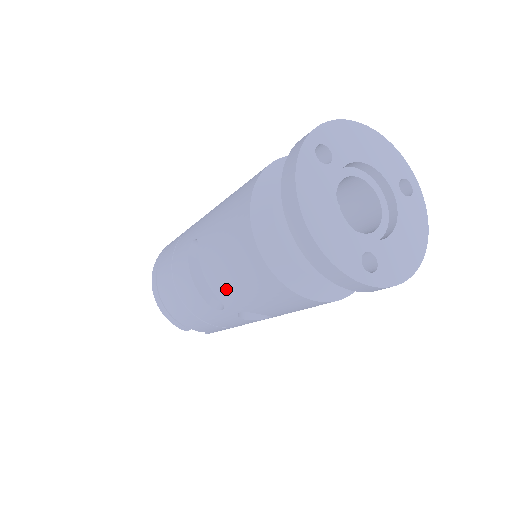
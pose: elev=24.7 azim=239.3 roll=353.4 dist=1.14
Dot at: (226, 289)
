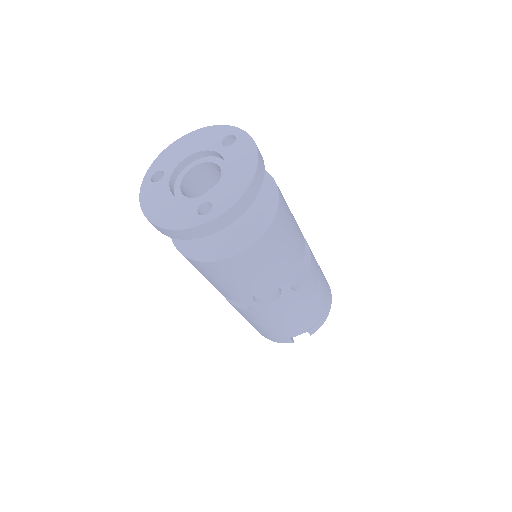
Dot at: (224, 292)
